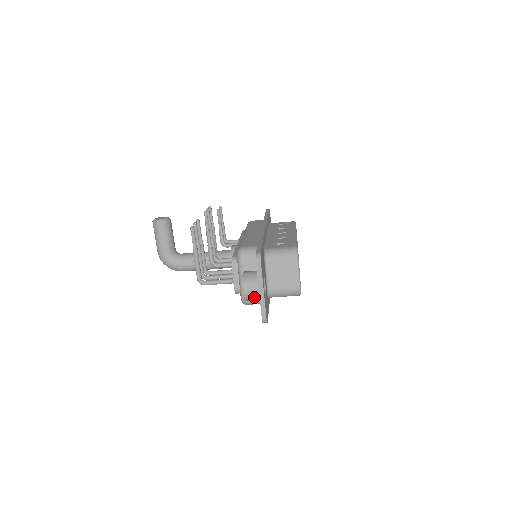
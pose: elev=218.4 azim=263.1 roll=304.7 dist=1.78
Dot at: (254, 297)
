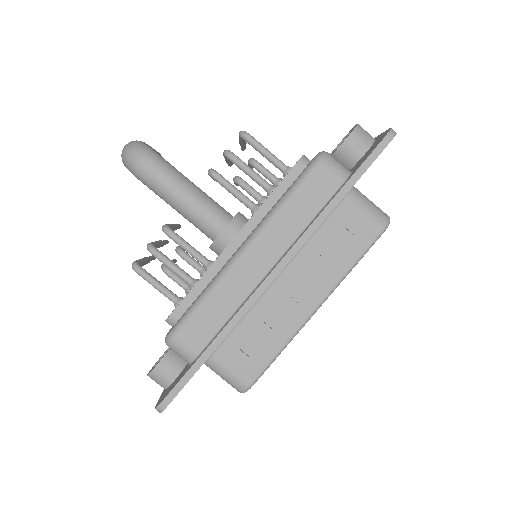
Dot at: (368, 135)
